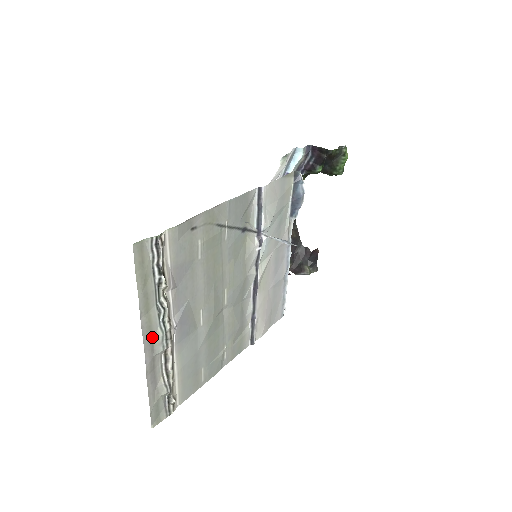
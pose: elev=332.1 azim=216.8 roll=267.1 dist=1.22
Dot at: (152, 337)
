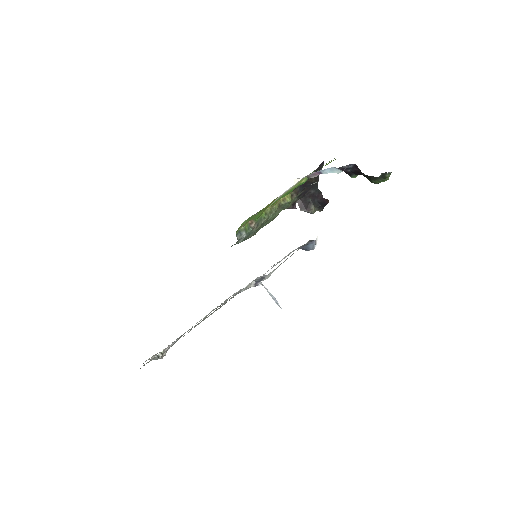
Dot at: occluded
